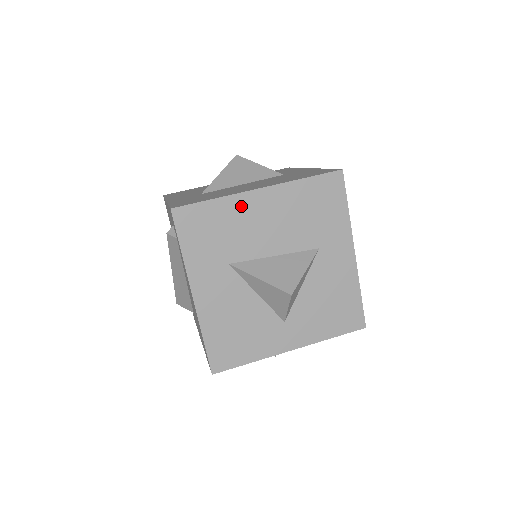
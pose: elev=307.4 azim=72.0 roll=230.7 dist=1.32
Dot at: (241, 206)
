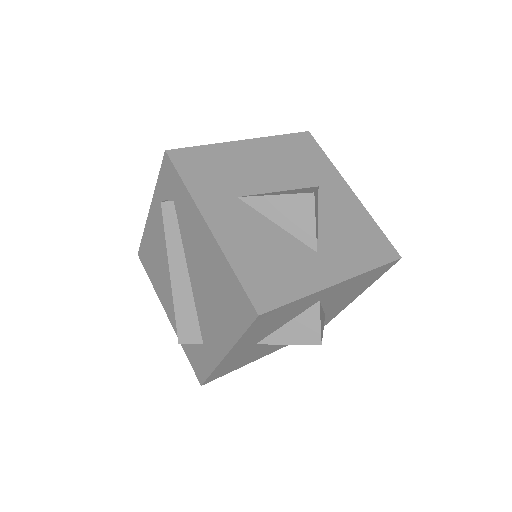
Dot at: (232, 152)
